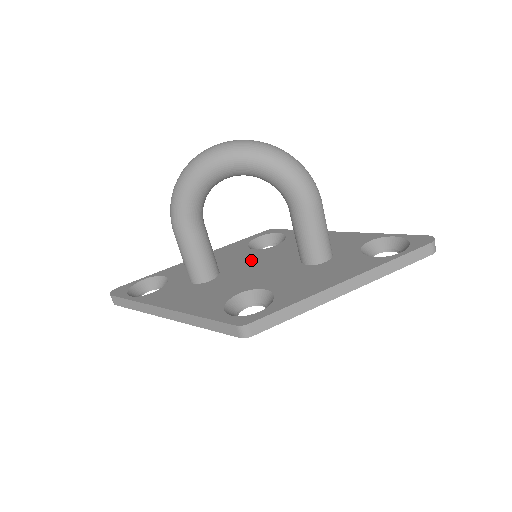
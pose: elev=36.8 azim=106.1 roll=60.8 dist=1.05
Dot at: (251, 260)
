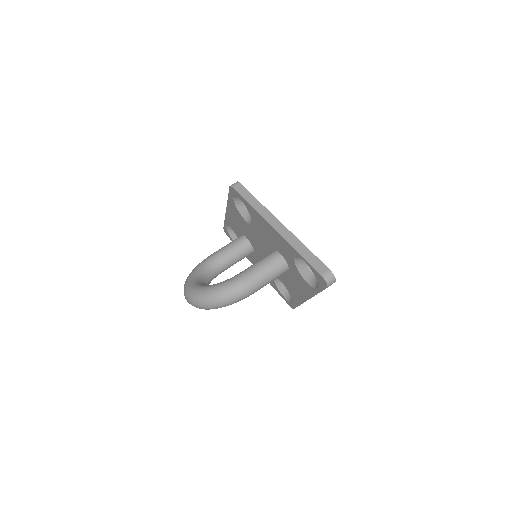
Dot at: (254, 238)
